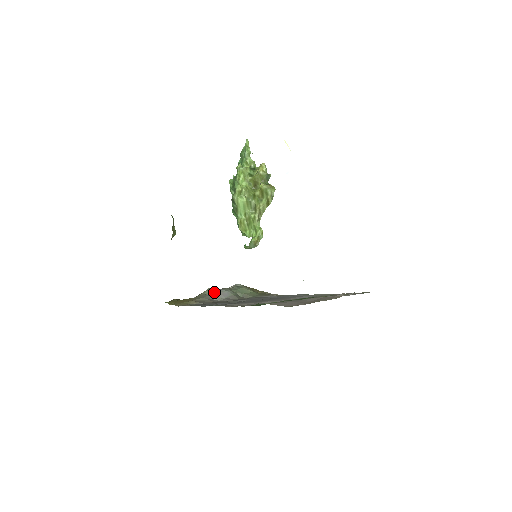
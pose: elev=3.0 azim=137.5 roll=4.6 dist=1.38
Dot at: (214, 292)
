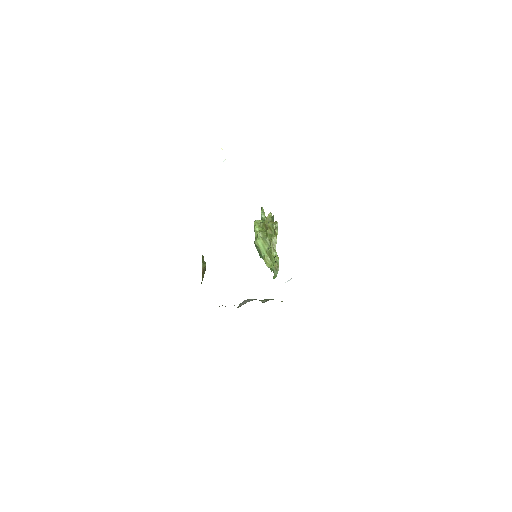
Dot at: occluded
